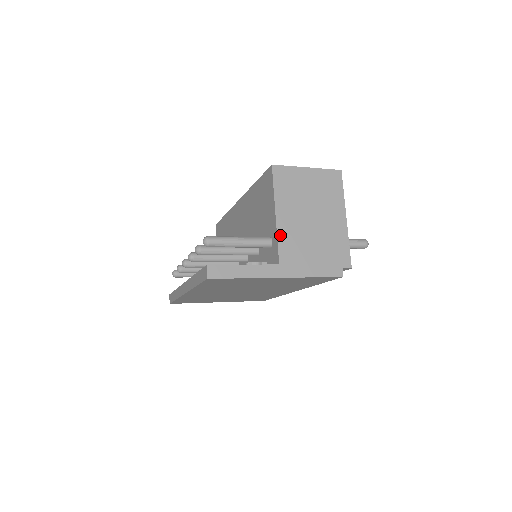
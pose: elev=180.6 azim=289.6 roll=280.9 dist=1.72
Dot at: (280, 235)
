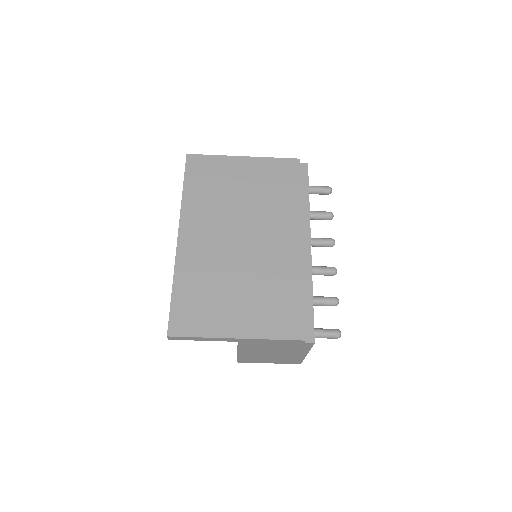
Dot at: occluded
